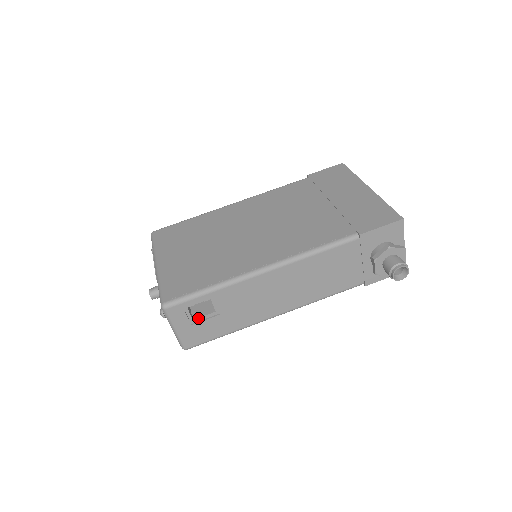
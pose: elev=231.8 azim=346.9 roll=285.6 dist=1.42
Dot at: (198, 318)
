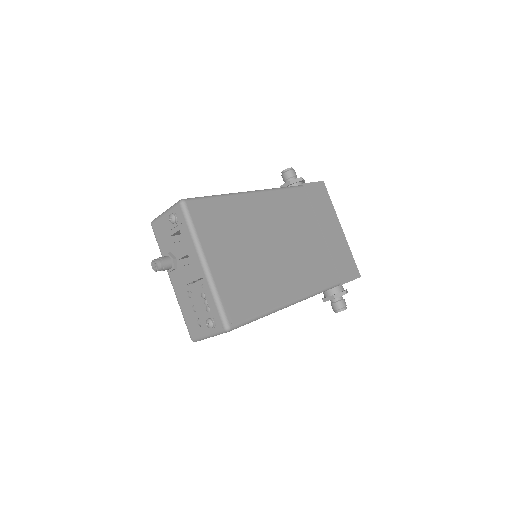
Dot at: occluded
